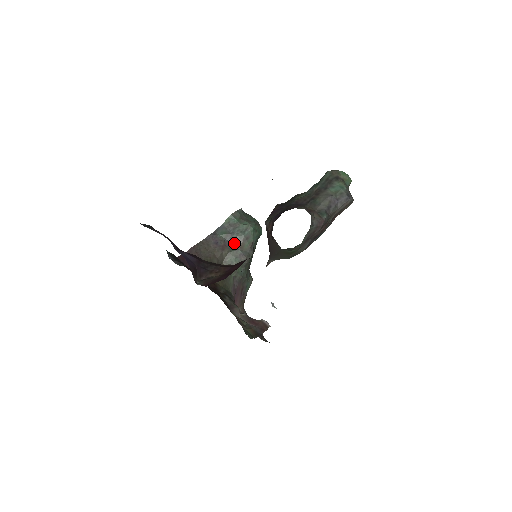
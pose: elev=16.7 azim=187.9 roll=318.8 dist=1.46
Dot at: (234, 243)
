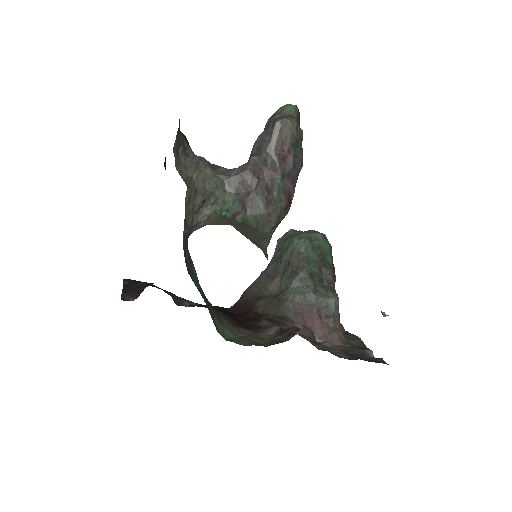
Dot at: (284, 265)
